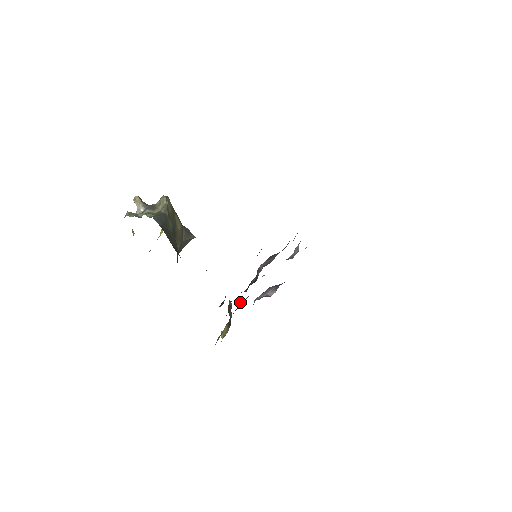
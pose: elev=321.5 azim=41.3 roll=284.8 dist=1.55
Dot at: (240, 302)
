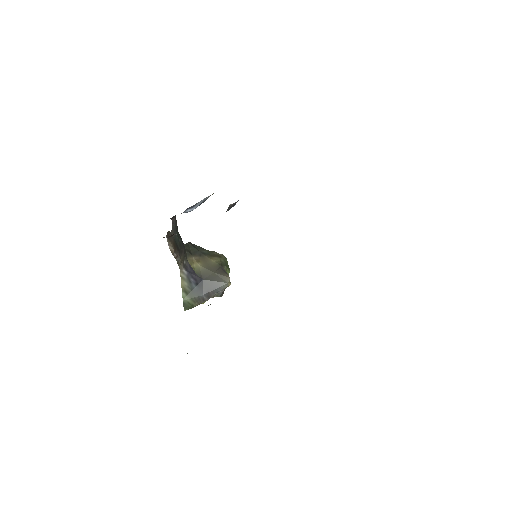
Dot at: occluded
